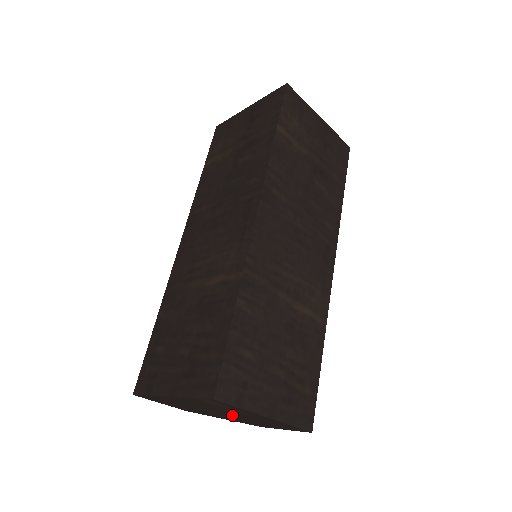
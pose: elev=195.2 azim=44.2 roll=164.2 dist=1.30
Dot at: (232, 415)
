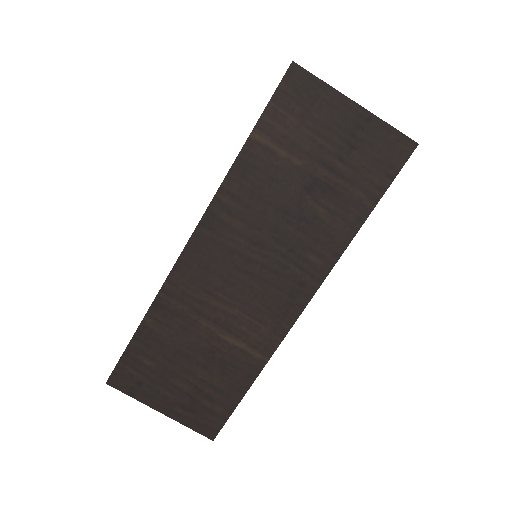
Dot at: occluded
